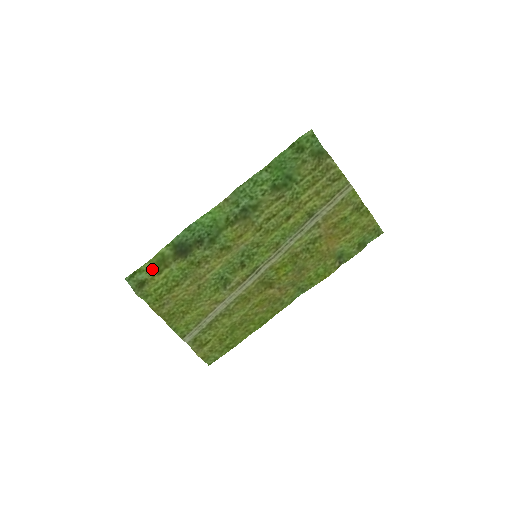
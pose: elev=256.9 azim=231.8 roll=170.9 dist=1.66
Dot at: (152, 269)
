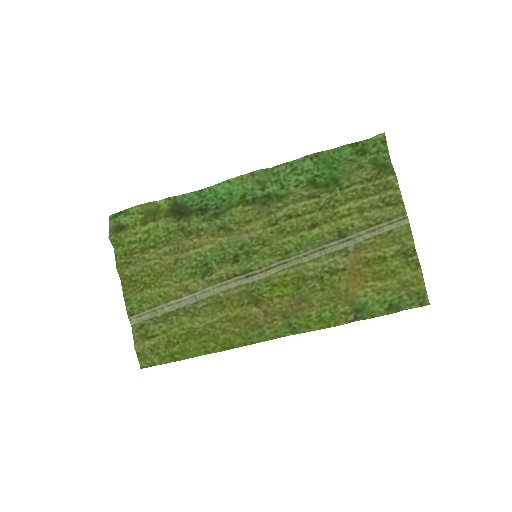
Dot at: (138, 216)
